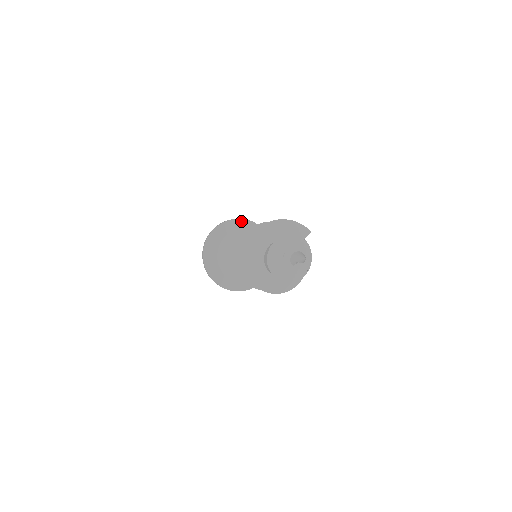
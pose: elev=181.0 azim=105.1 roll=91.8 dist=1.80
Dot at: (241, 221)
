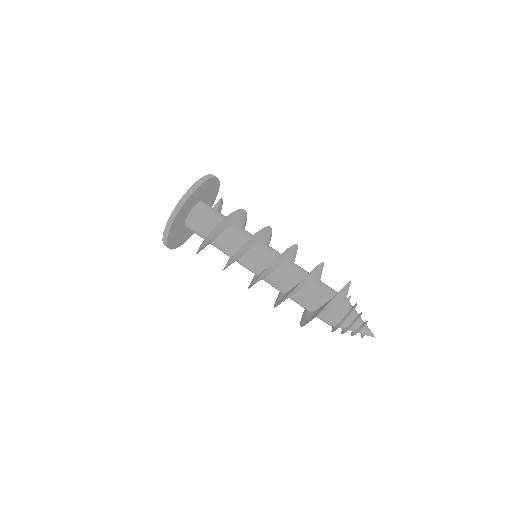
Dot at: (209, 180)
